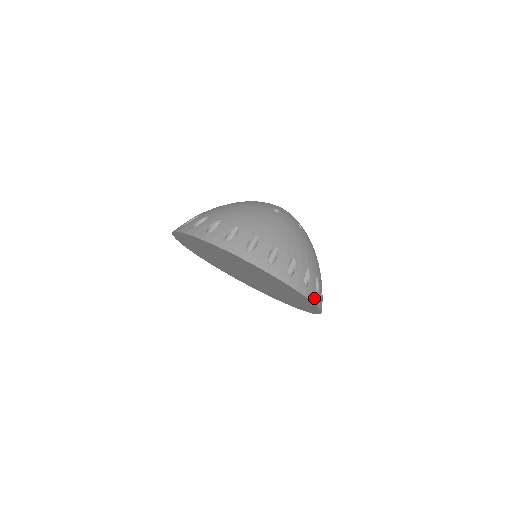
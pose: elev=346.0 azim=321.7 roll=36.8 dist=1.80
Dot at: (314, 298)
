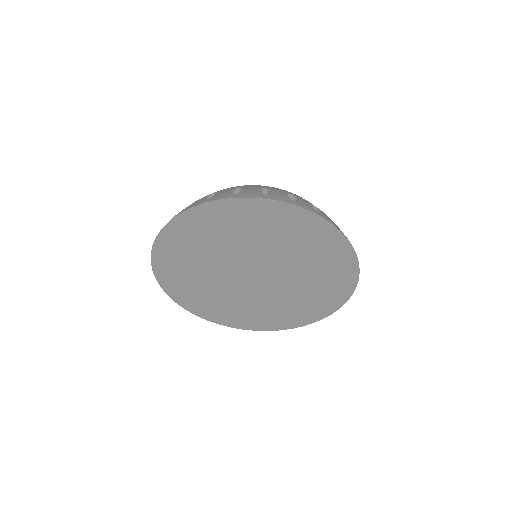
Dot at: (315, 212)
